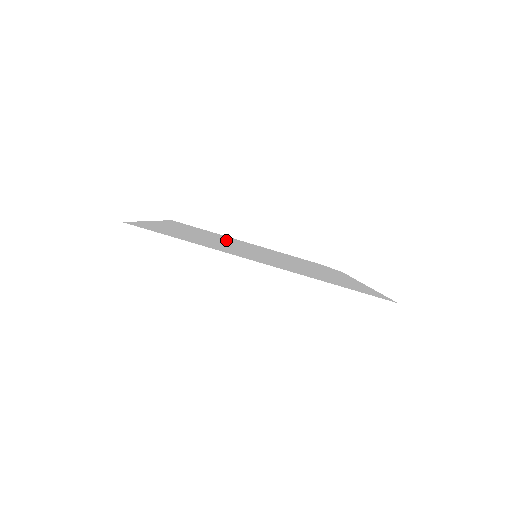
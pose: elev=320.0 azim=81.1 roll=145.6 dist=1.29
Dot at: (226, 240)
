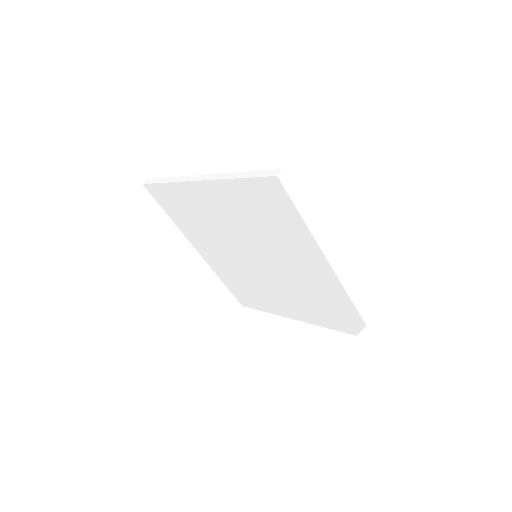
Dot at: occluded
